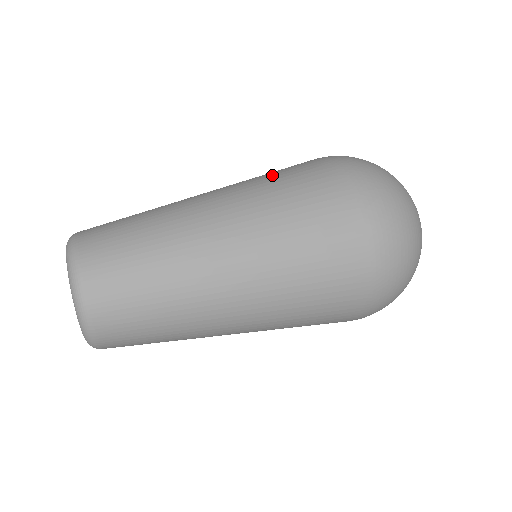
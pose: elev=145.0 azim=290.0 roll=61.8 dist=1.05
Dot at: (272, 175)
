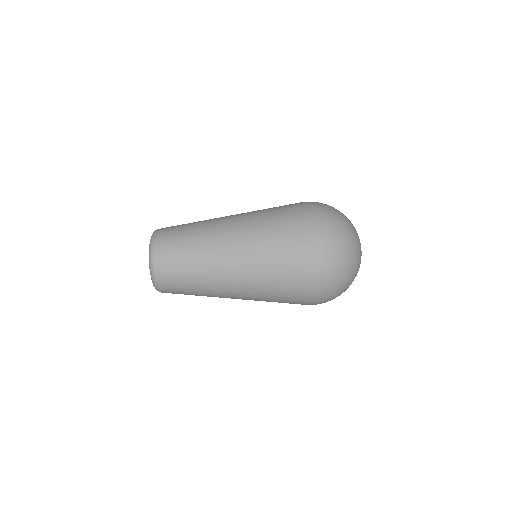
Dot at: occluded
